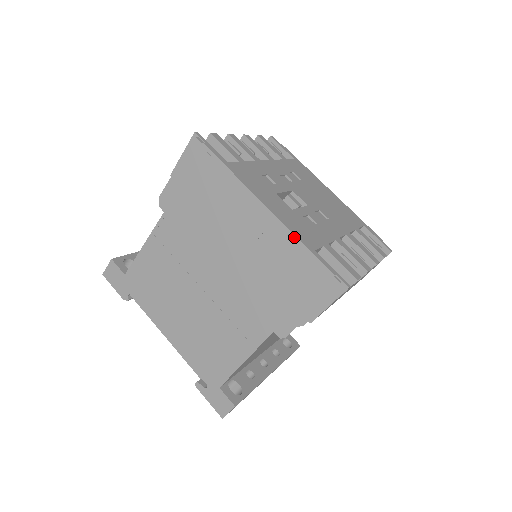
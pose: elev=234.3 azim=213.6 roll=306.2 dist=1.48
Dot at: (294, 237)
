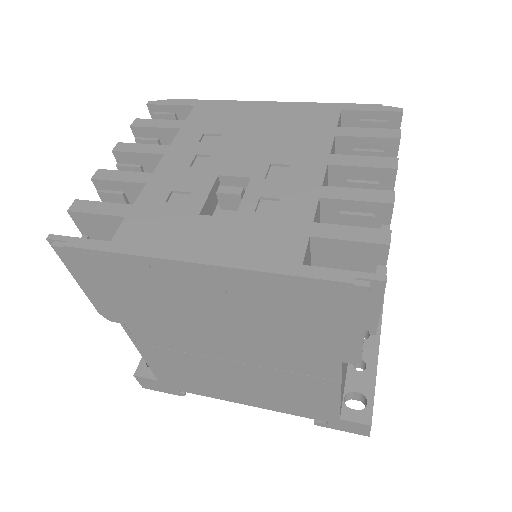
Dot at: (262, 274)
